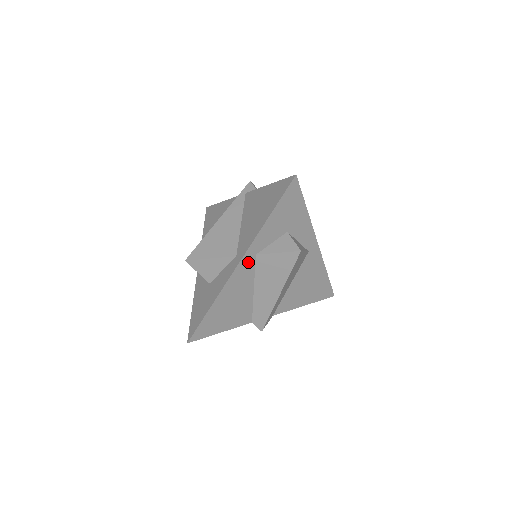
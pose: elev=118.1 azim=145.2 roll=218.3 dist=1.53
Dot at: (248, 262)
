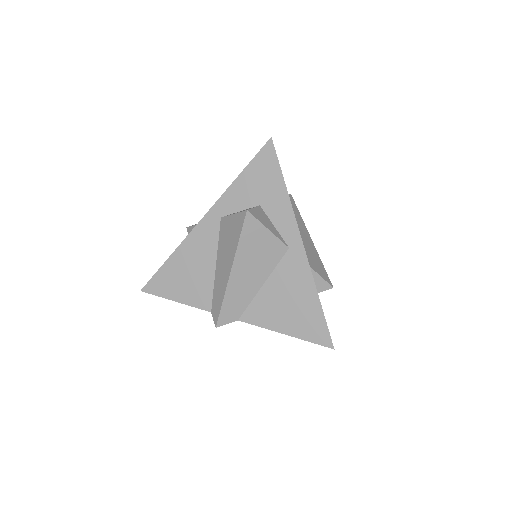
Dot at: (212, 223)
